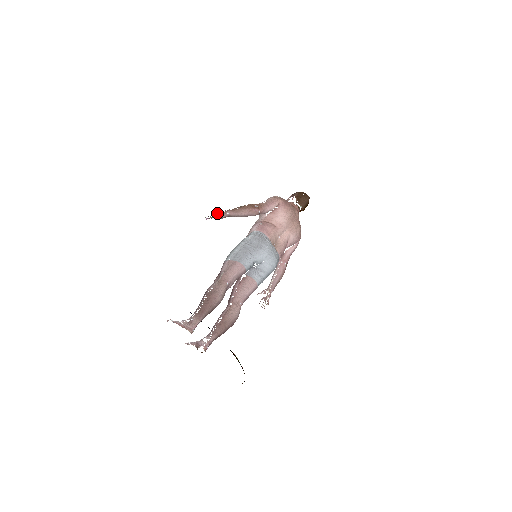
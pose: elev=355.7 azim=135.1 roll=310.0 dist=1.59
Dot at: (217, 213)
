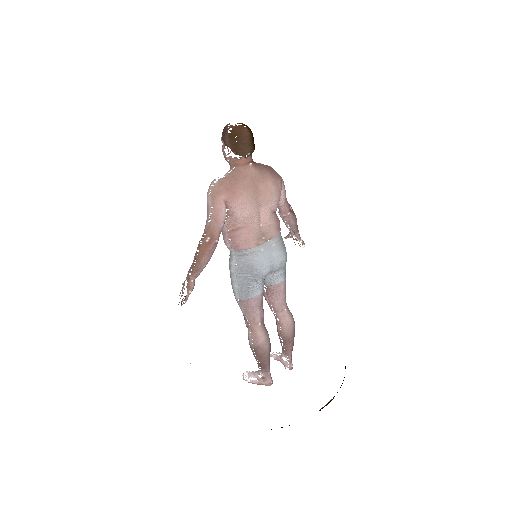
Dot at: occluded
